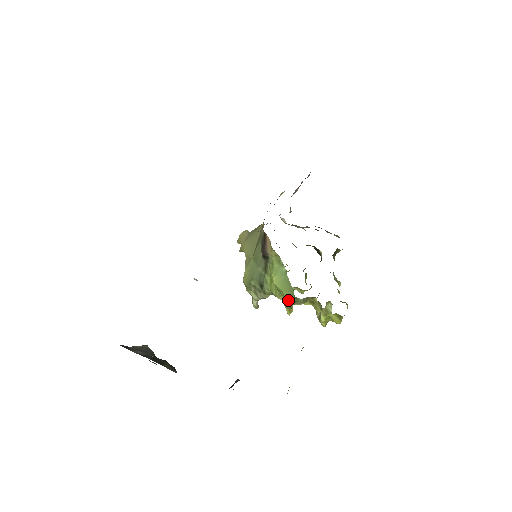
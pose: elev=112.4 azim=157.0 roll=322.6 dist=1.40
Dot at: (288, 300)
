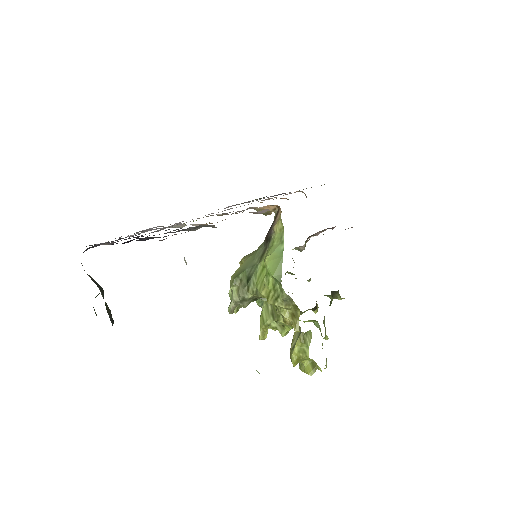
Dot at: (271, 294)
